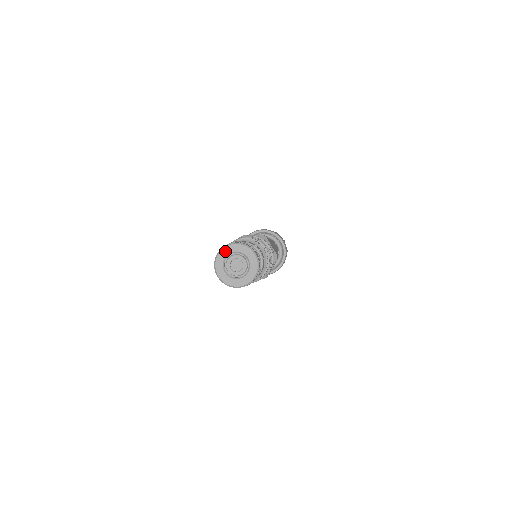
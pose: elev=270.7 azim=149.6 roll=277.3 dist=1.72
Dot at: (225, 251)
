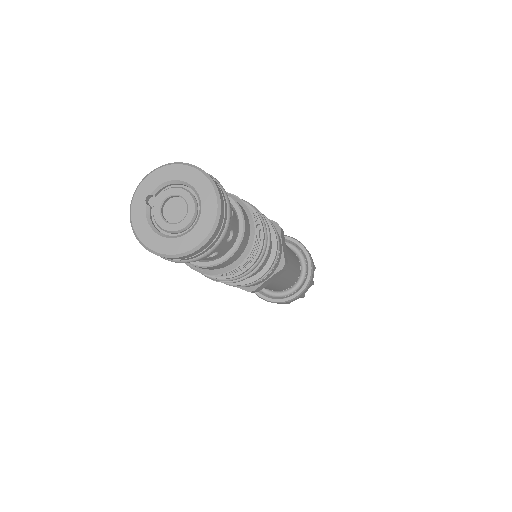
Dot at: (138, 201)
